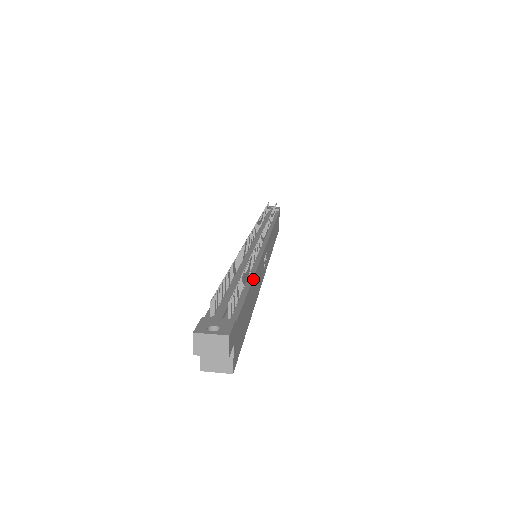
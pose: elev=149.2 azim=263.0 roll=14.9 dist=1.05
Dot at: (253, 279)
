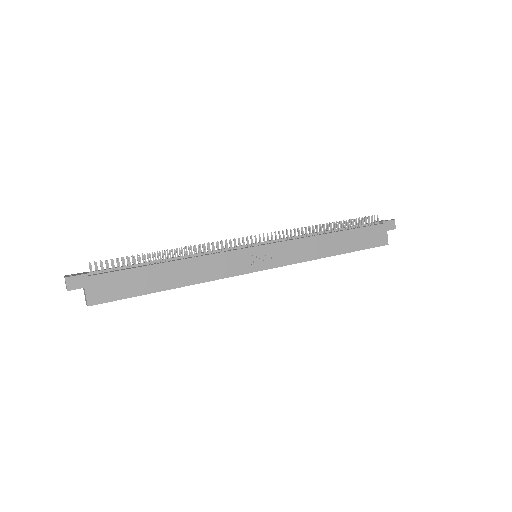
Dot at: (172, 262)
